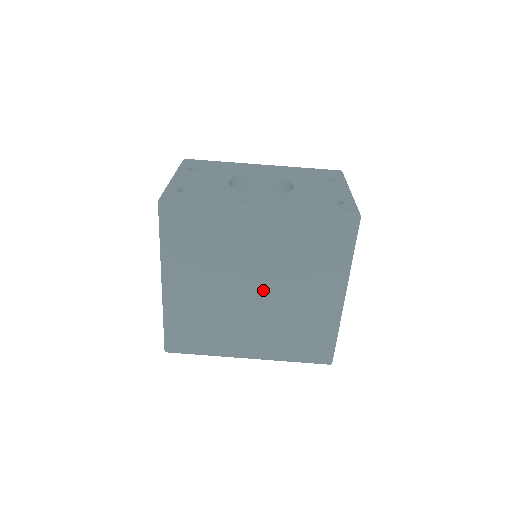
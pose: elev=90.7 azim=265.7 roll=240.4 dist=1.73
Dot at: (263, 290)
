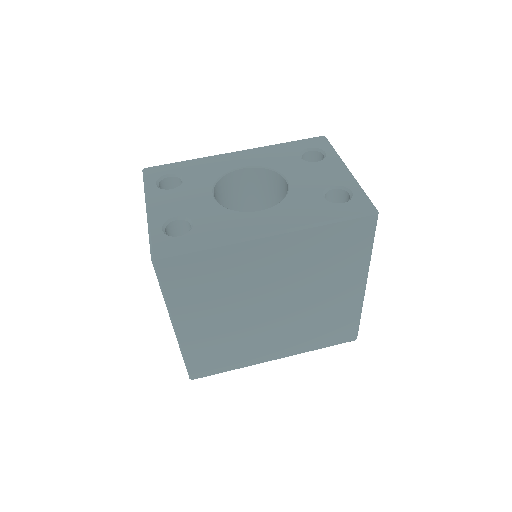
Dot at: (283, 304)
